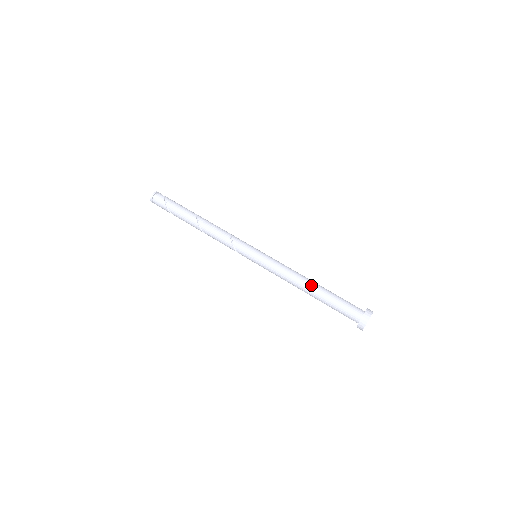
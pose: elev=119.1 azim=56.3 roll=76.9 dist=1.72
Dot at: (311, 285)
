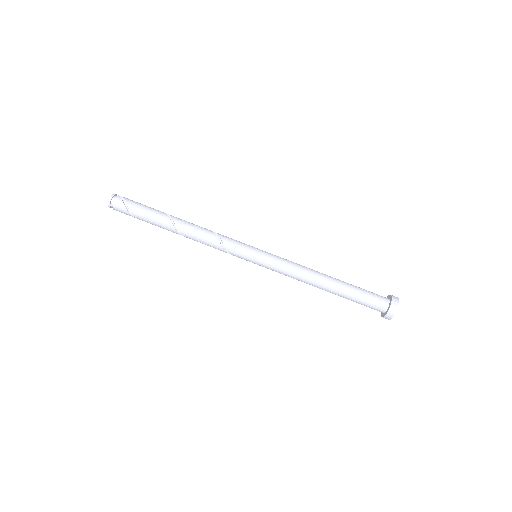
Dot at: (326, 285)
